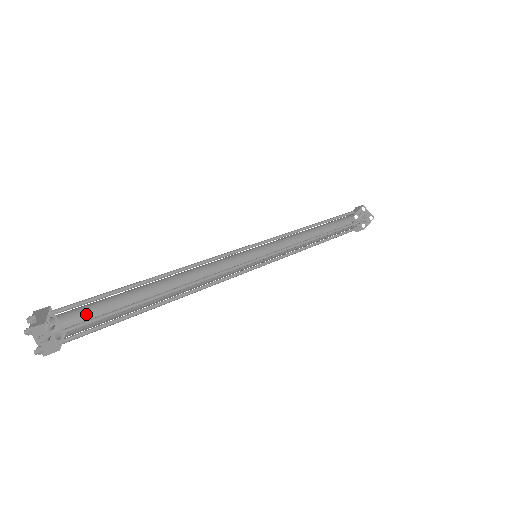
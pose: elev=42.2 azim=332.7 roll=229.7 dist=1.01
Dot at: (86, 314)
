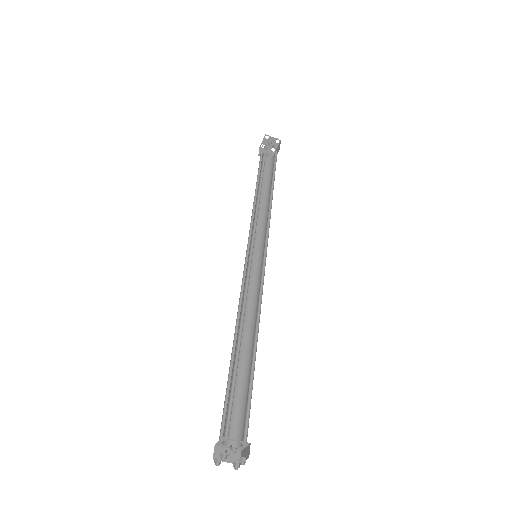
Dot at: occluded
